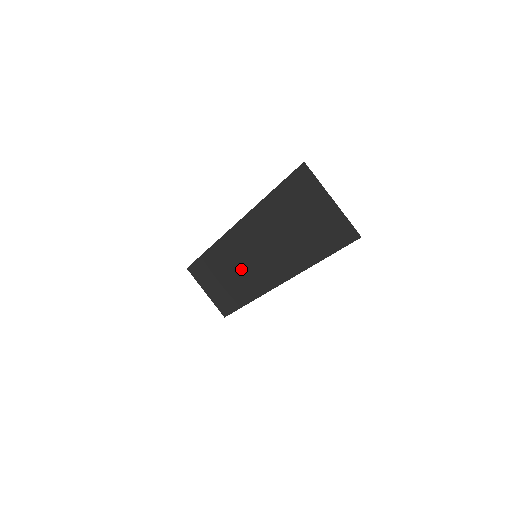
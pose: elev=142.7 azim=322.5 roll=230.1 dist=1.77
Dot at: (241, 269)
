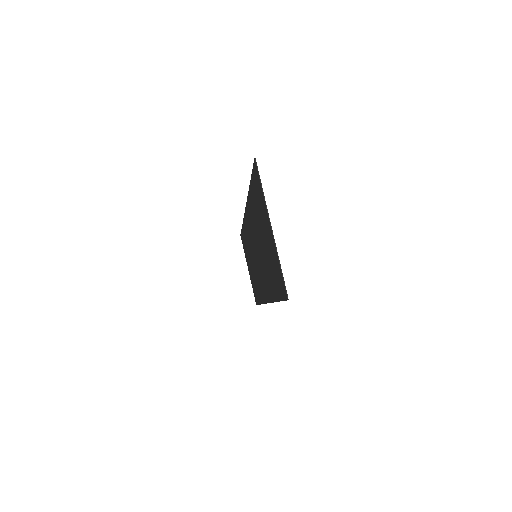
Dot at: occluded
